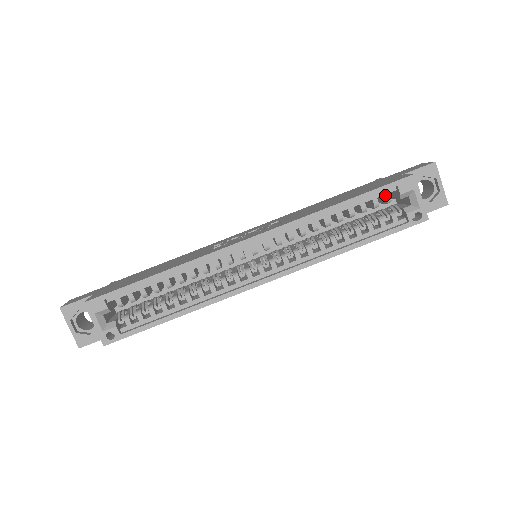
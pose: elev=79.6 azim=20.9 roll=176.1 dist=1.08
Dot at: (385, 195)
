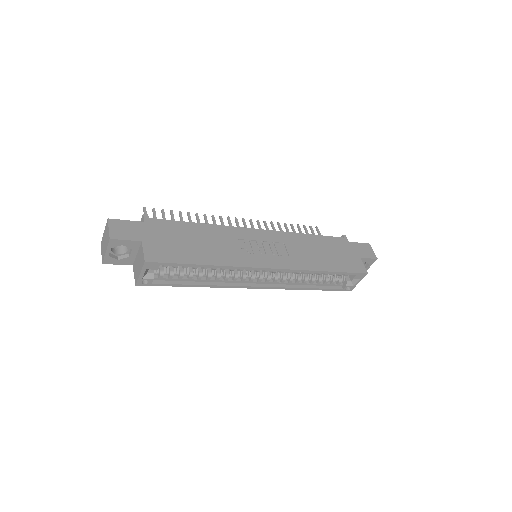
Dot at: occluded
